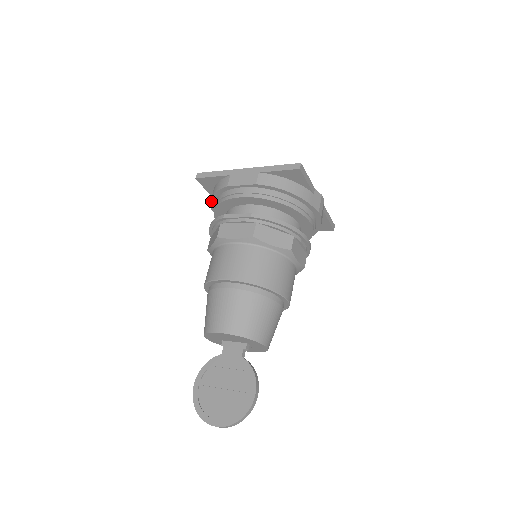
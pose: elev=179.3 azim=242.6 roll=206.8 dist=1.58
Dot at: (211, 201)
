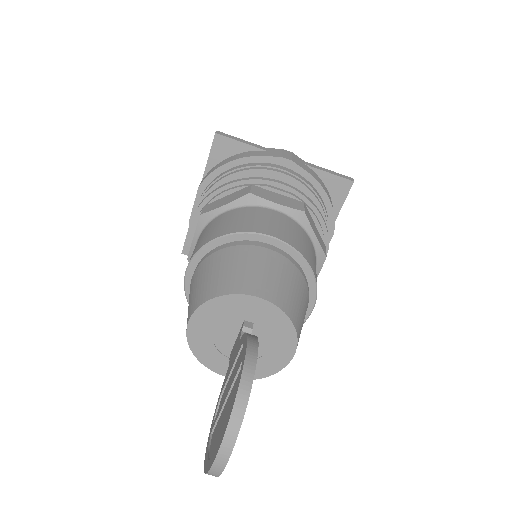
Dot at: occluded
